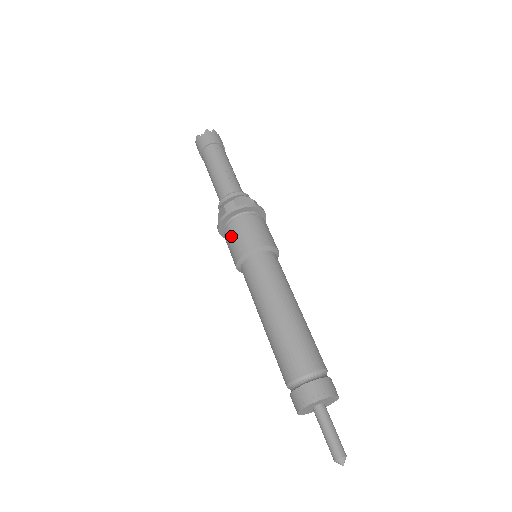
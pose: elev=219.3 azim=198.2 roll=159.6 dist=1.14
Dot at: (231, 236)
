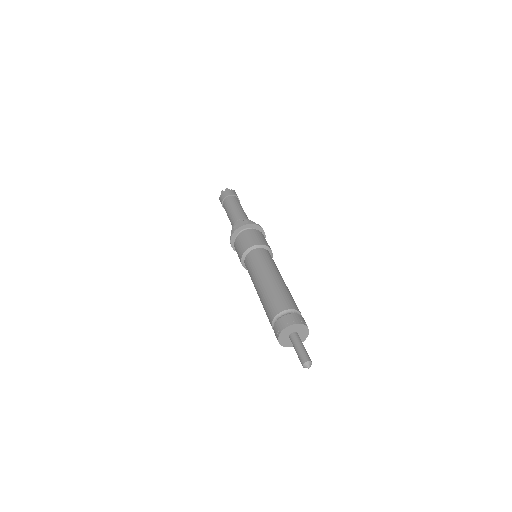
Dot at: (250, 234)
